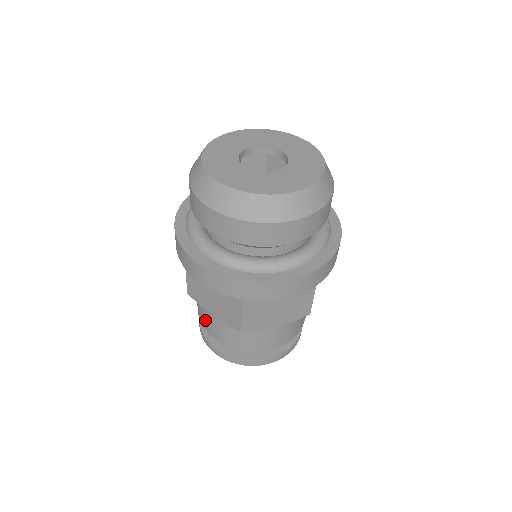
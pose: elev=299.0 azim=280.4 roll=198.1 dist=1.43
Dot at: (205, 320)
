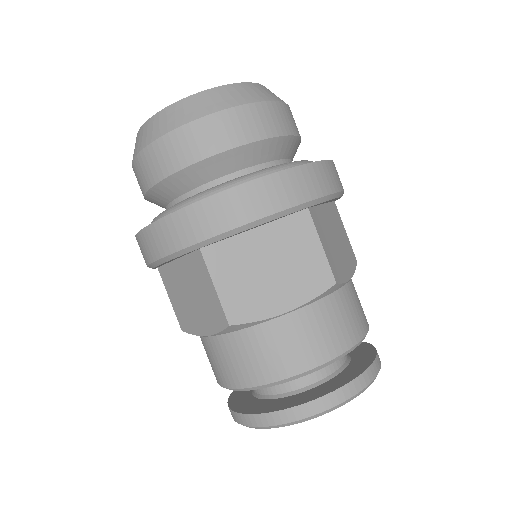
Dot at: (276, 354)
